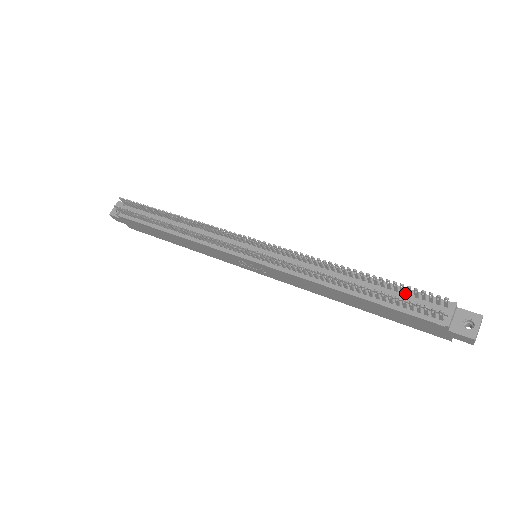
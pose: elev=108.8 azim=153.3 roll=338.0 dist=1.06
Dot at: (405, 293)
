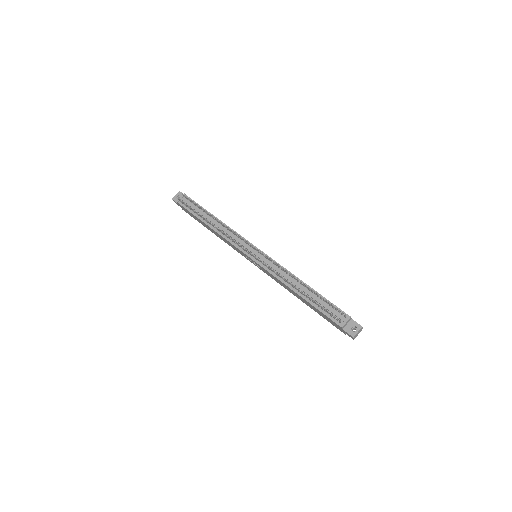
Dot at: (328, 304)
